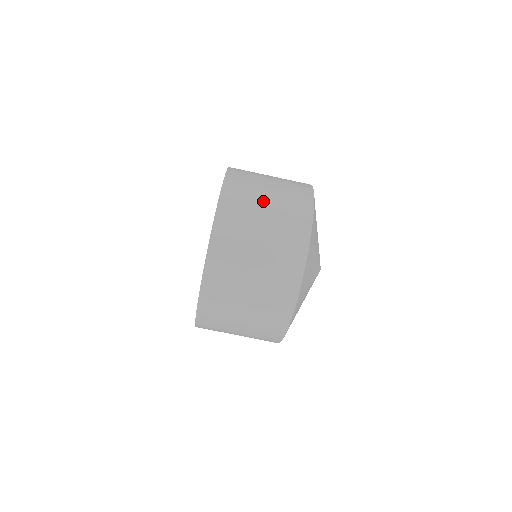
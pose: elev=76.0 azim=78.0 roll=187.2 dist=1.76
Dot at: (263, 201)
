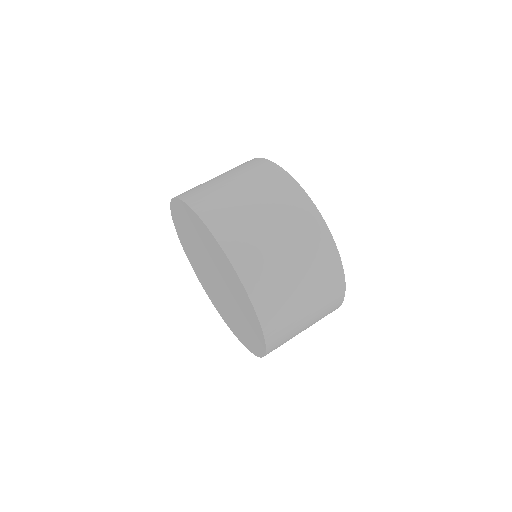
Dot at: occluded
